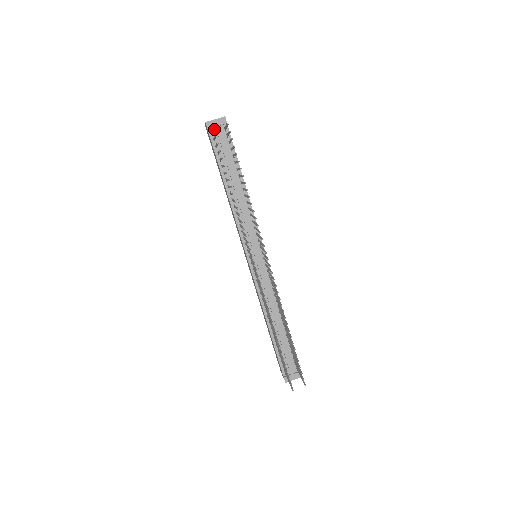
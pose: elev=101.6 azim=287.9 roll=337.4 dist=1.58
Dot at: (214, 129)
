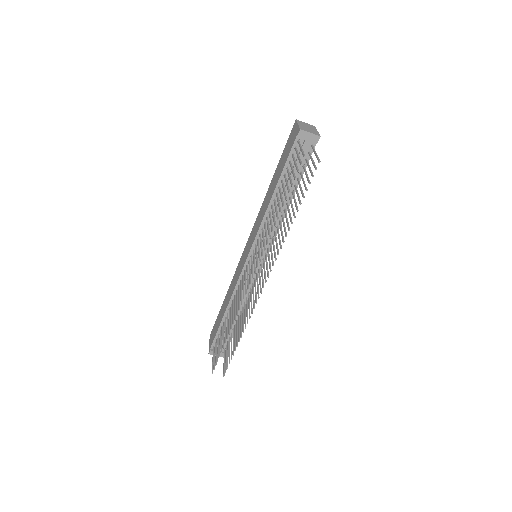
Dot at: (303, 139)
